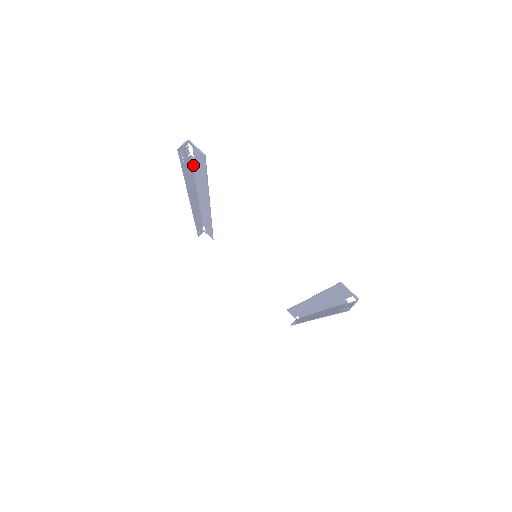
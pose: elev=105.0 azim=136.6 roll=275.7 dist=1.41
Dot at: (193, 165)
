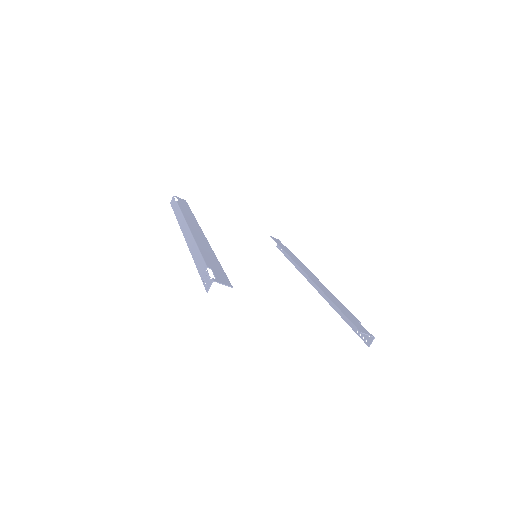
Dot at: (204, 260)
